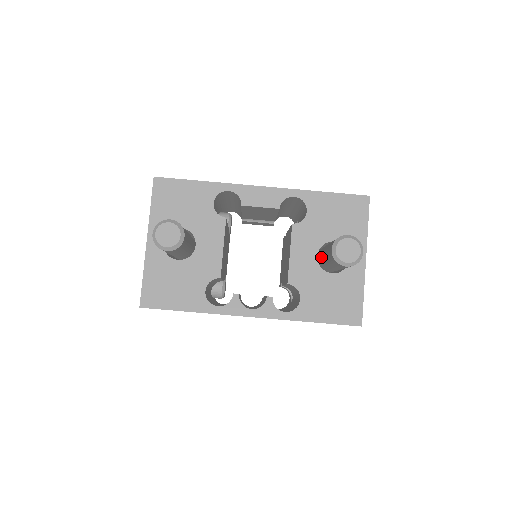
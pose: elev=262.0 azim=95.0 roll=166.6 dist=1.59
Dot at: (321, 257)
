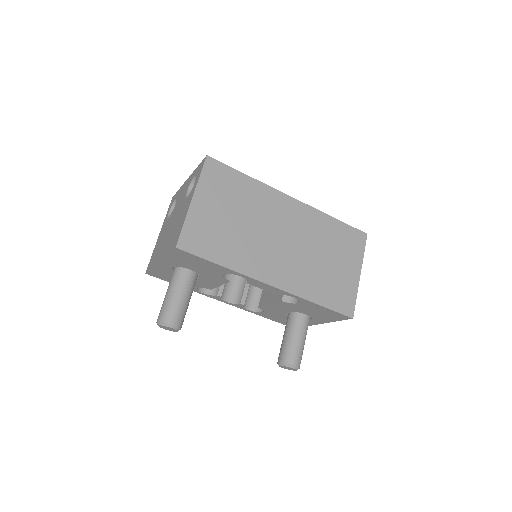
Dot at: (287, 321)
